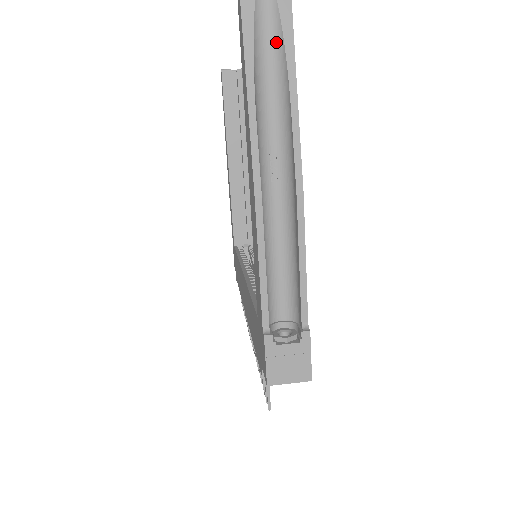
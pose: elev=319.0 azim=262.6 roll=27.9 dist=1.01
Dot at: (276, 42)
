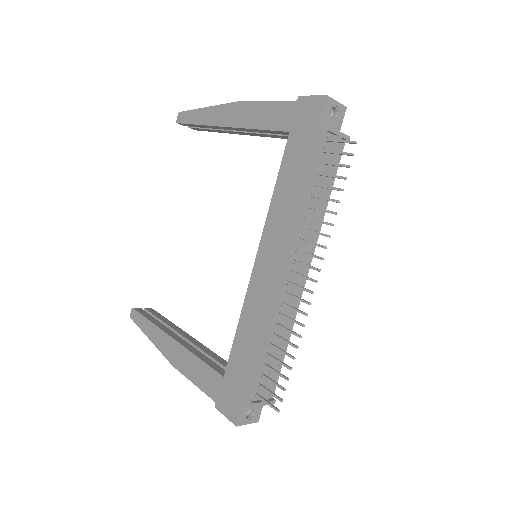
Dot at: occluded
